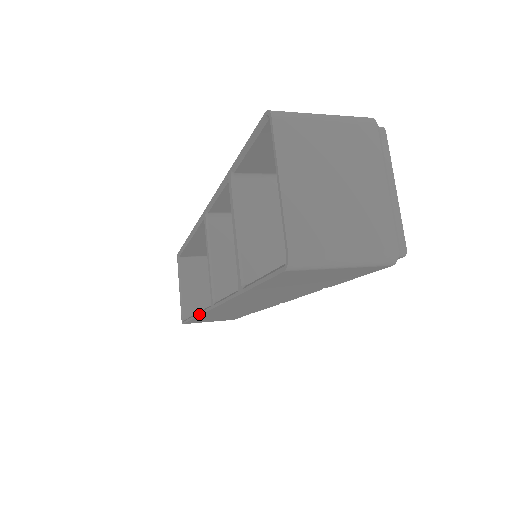
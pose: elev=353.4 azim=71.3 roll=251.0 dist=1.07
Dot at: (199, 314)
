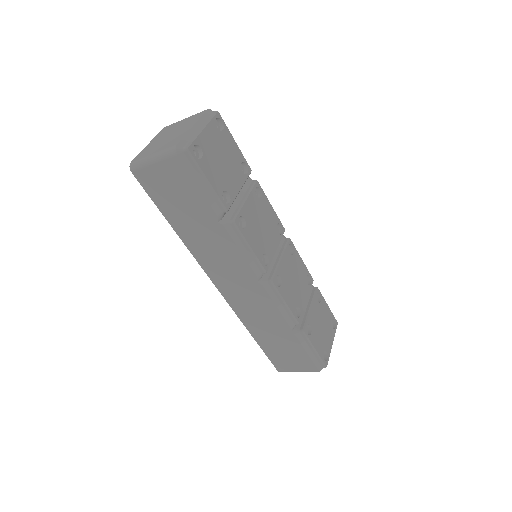
Dot at: (240, 319)
